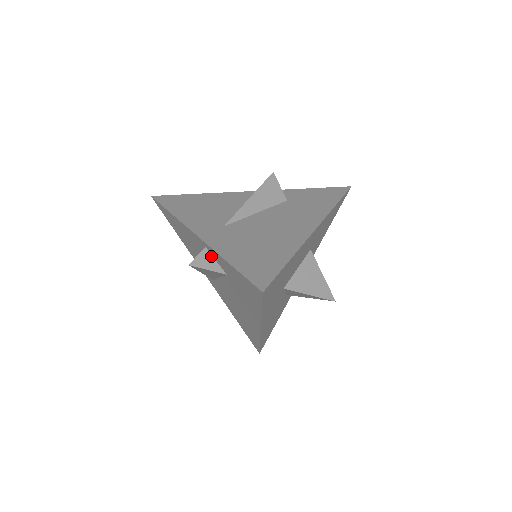
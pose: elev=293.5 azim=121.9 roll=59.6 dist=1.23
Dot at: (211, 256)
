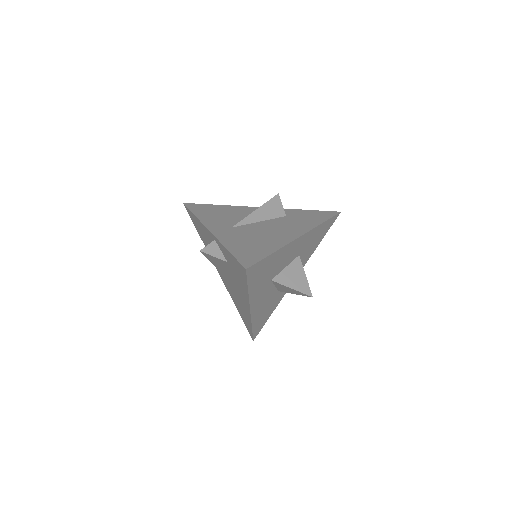
Dot at: (218, 247)
